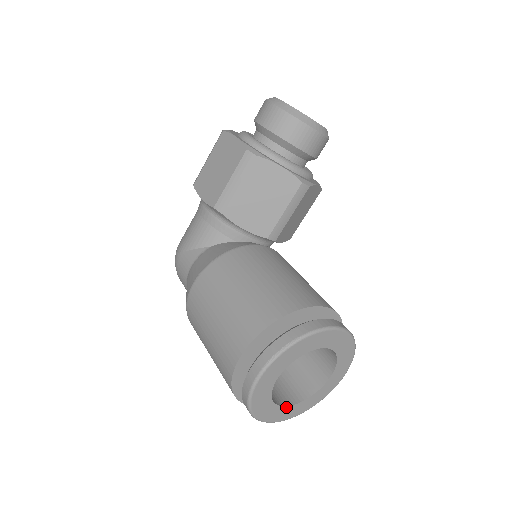
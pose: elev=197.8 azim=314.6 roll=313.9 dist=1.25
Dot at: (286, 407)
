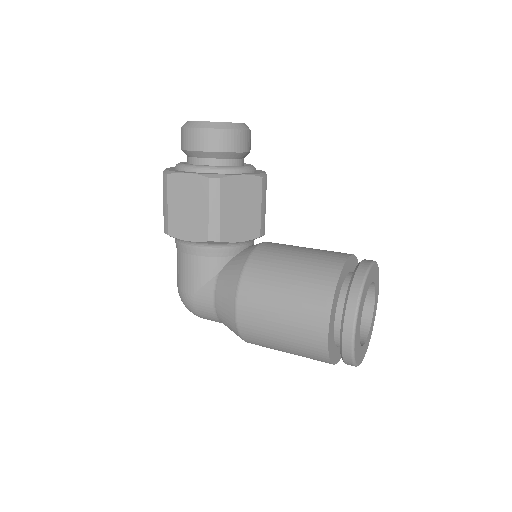
Dot at: (365, 343)
